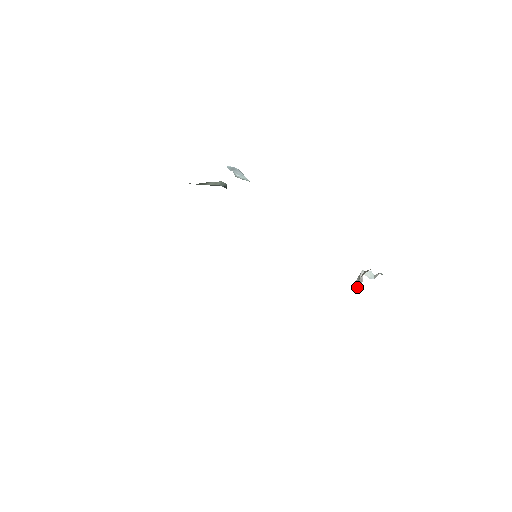
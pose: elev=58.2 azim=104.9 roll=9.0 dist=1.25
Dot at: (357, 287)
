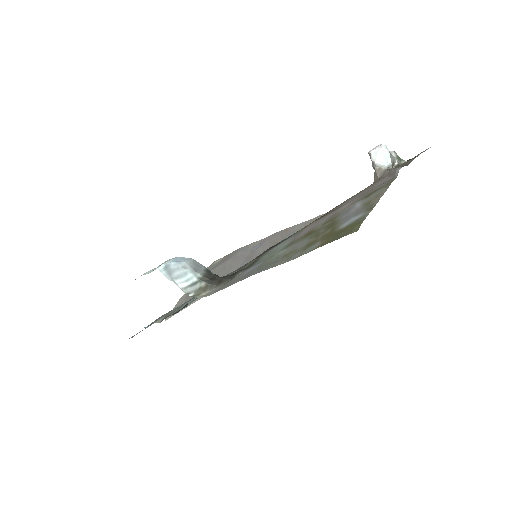
Dot at: occluded
